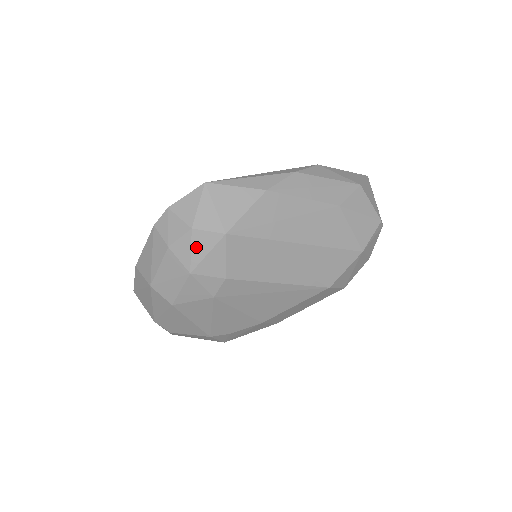
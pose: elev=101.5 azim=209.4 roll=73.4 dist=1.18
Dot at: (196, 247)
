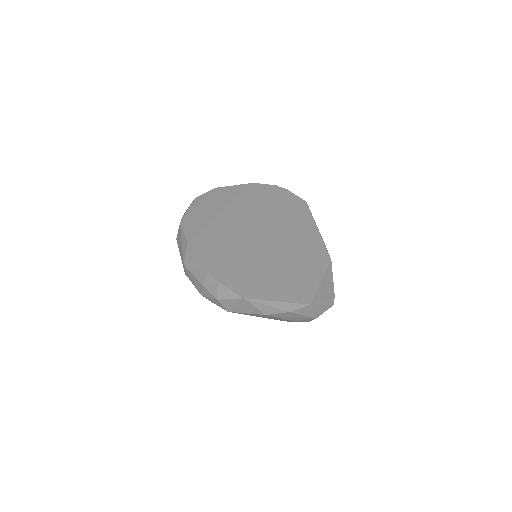
Dot at: (212, 299)
